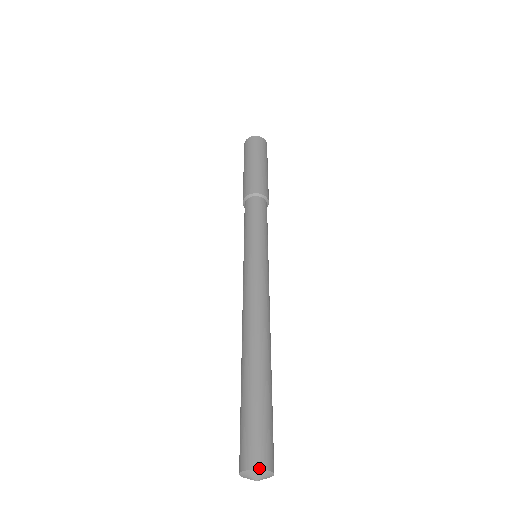
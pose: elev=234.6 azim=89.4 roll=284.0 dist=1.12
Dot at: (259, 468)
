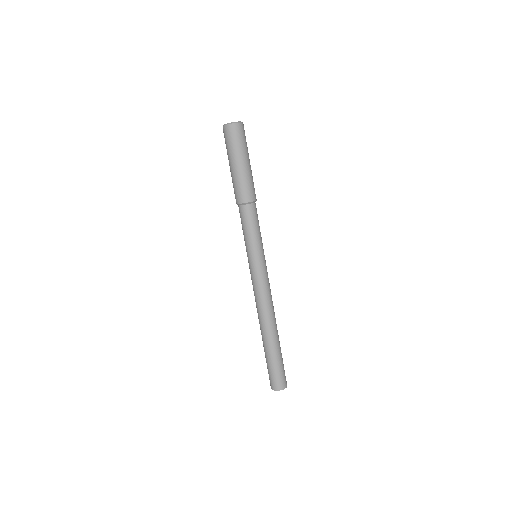
Dot at: (279, 390)
